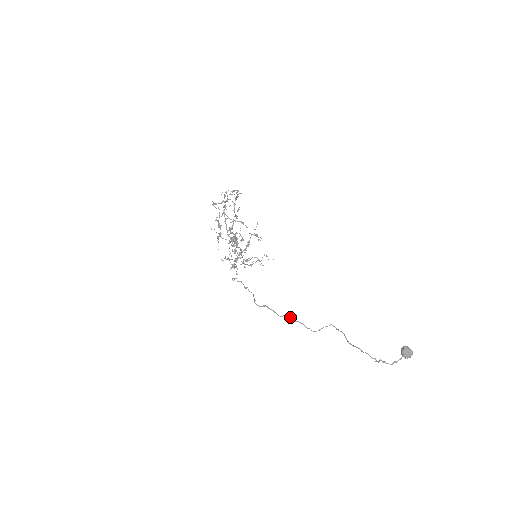
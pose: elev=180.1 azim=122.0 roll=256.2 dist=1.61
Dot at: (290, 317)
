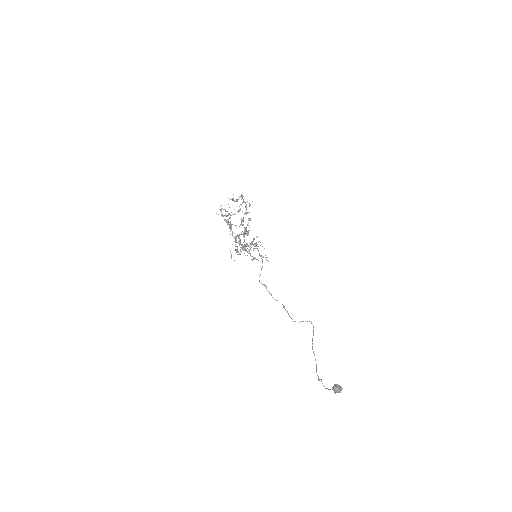
Dot at: occluded
